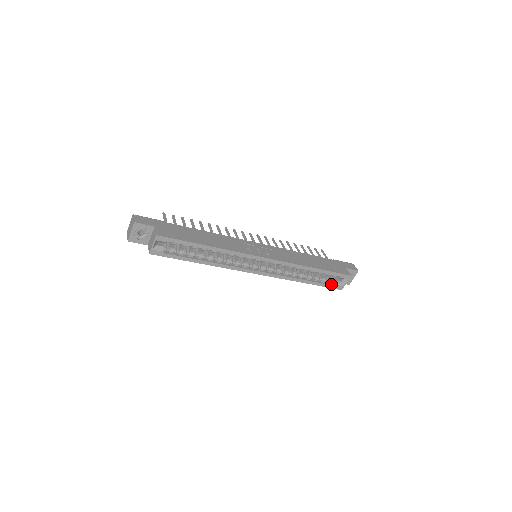
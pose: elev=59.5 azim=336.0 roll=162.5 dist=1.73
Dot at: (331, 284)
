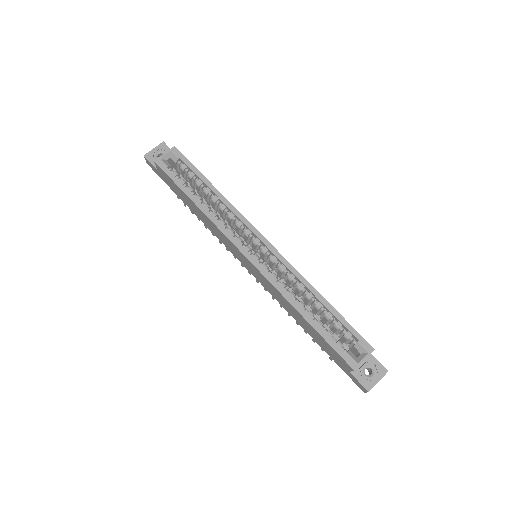
Dot at: (340, 348)
